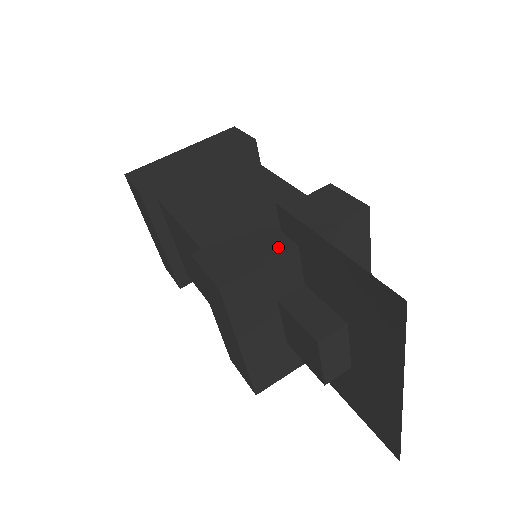
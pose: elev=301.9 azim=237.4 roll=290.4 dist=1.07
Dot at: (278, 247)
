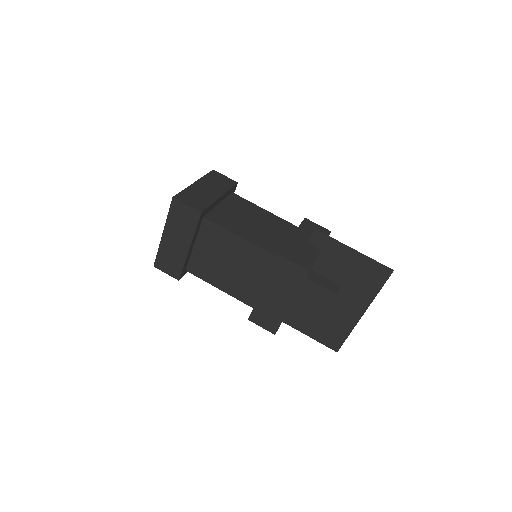
Dot at: (314, 250)
